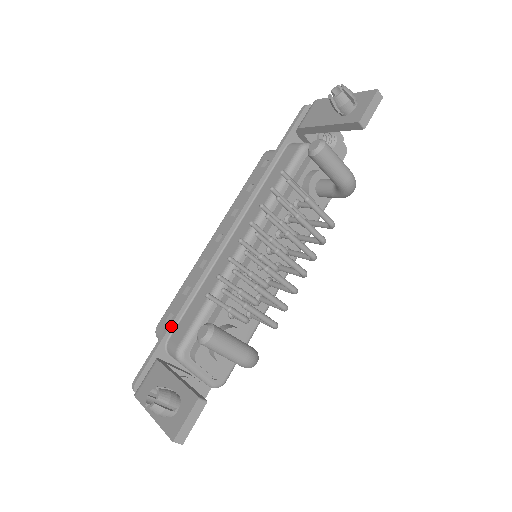
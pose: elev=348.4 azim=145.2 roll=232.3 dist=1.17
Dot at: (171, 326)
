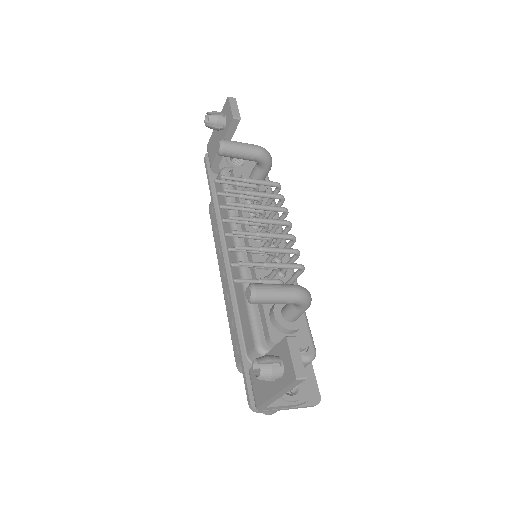
Dot at: (240, 344)
